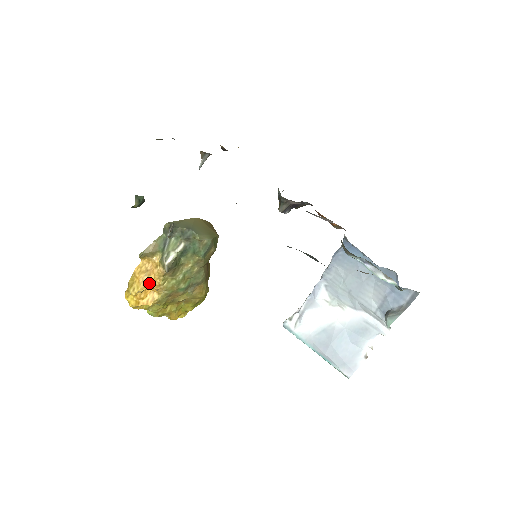
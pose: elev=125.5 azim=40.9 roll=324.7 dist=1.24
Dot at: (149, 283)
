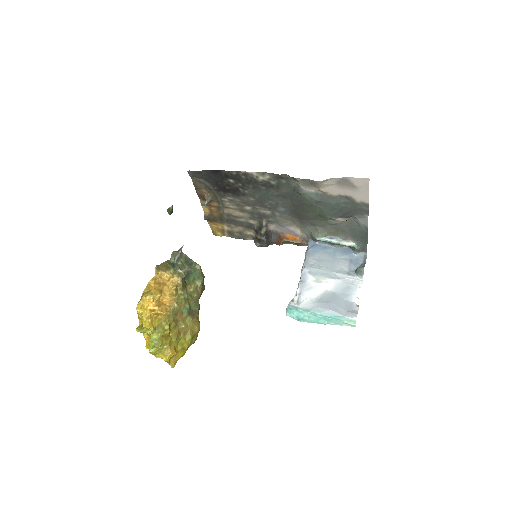
Dot at: (164, 292)
